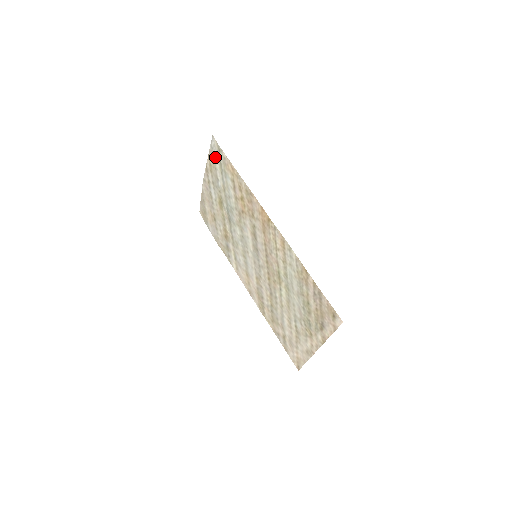
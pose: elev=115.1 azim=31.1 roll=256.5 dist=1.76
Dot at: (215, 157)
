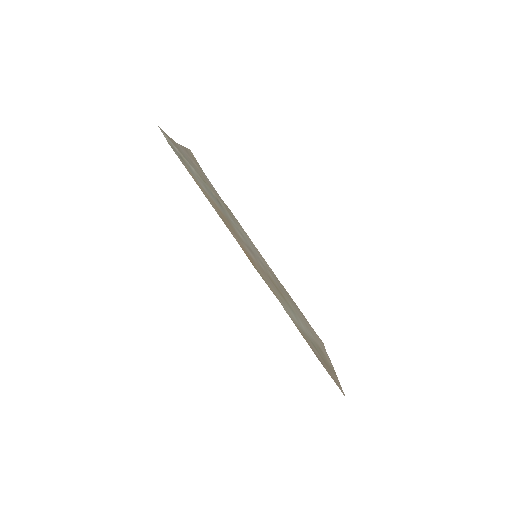
Dot at: (173, 144)
